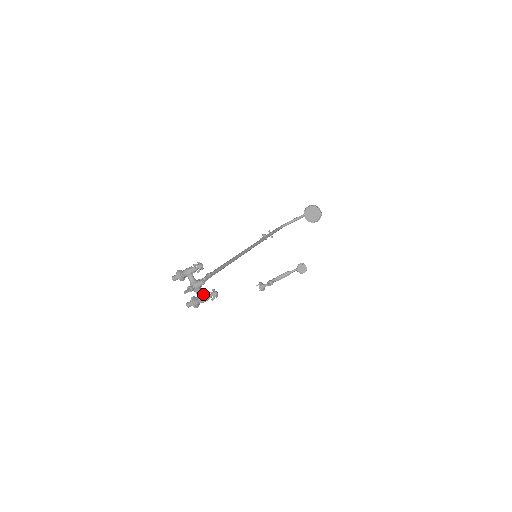
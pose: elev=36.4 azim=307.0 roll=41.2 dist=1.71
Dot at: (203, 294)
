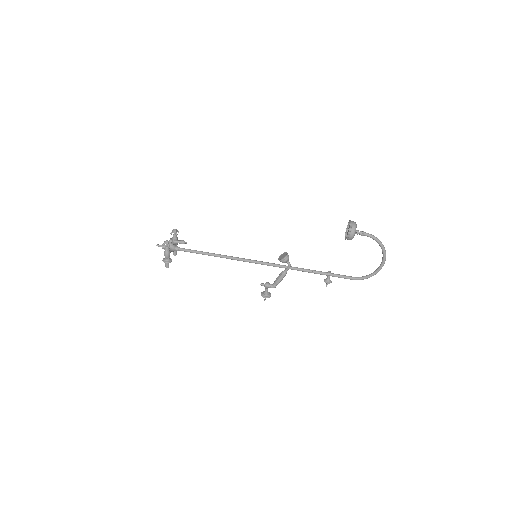
Dot at: occluded
